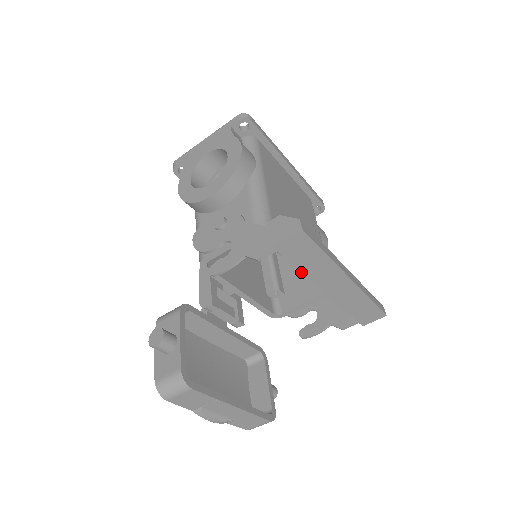
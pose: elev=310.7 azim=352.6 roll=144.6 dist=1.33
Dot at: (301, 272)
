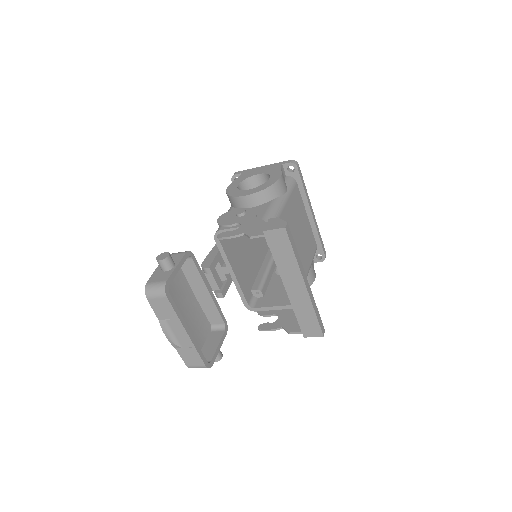
Dot at: (283, 288)
